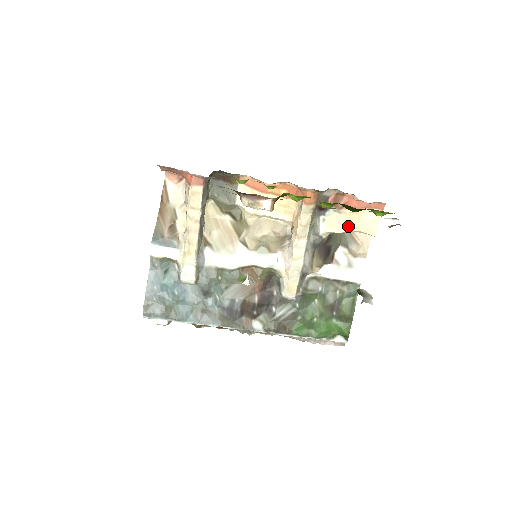
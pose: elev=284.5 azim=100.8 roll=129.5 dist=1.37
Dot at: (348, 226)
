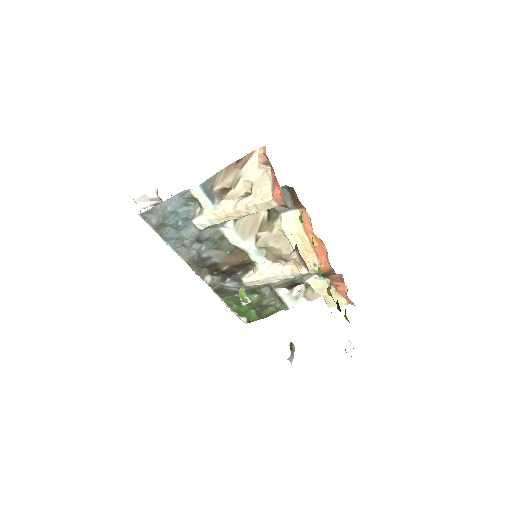
Dot at: (323, 293)
